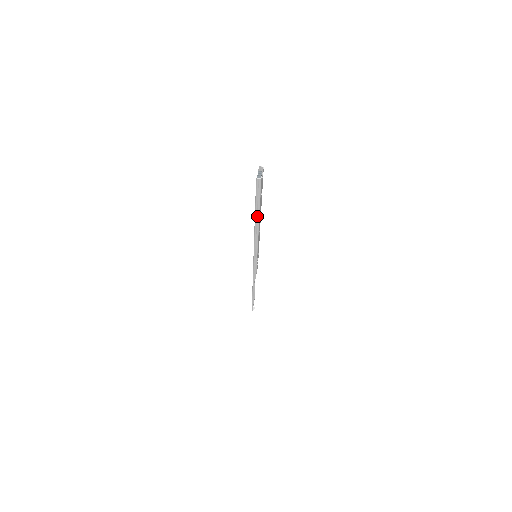
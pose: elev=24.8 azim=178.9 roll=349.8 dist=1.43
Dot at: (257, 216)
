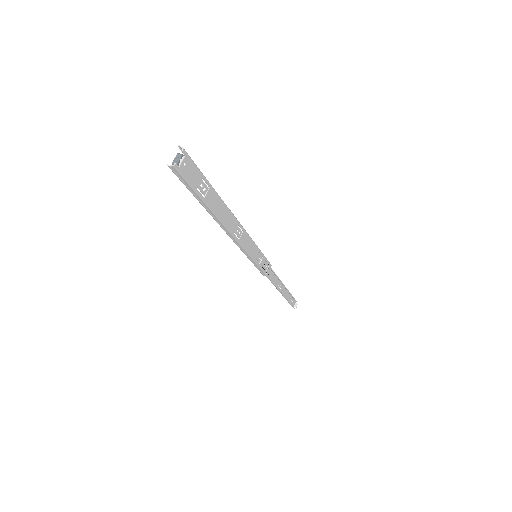
Dot at: (211, 213)
